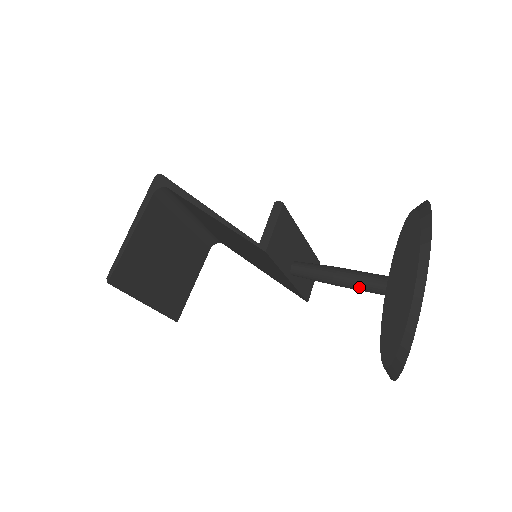
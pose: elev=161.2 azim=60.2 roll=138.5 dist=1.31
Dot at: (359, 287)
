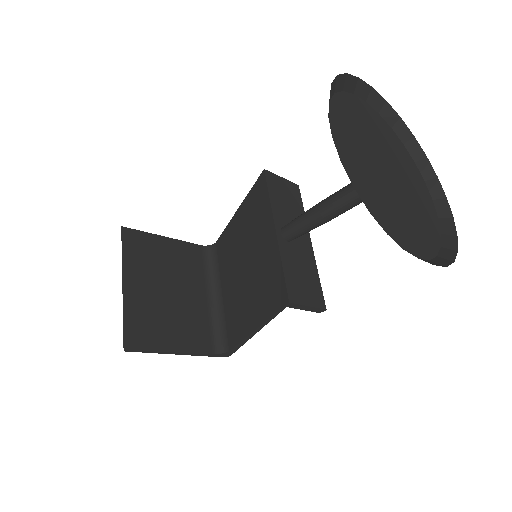
Dot at: (343, 189)
